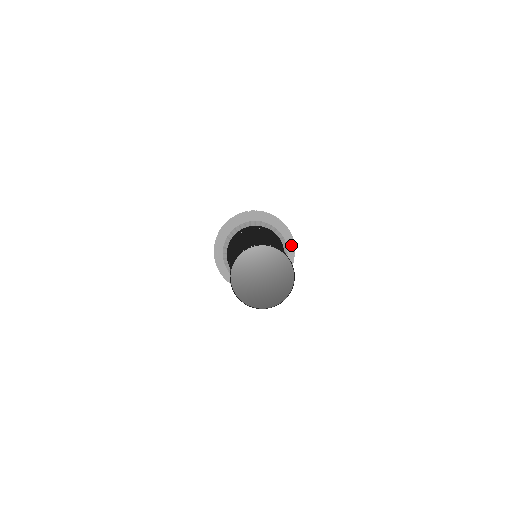
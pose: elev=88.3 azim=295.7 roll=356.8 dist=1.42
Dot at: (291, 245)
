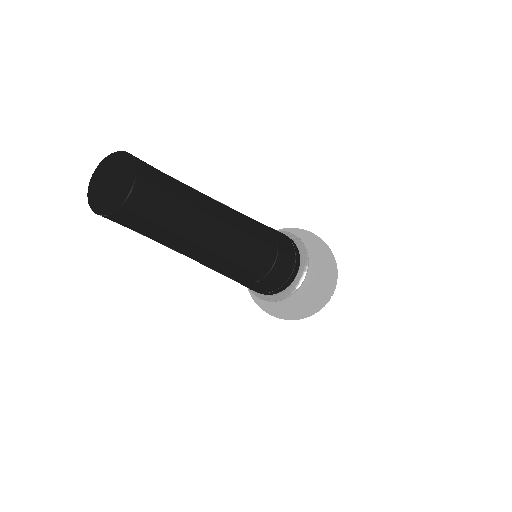
Dot at: (315, 246)
